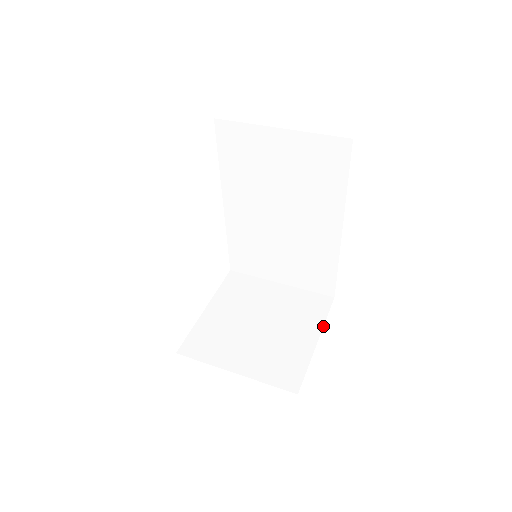
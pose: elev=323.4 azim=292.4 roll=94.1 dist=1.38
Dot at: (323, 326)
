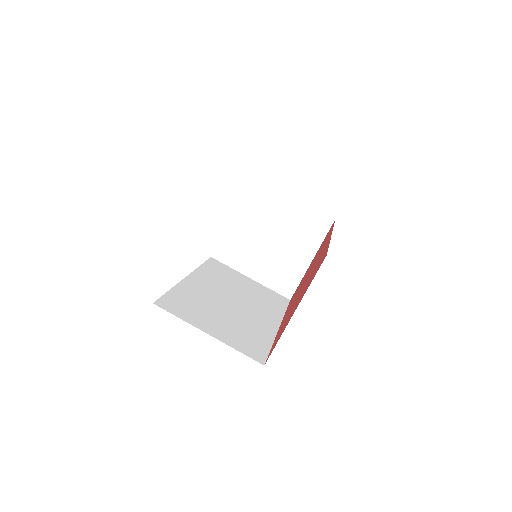
Dot at: occluded
